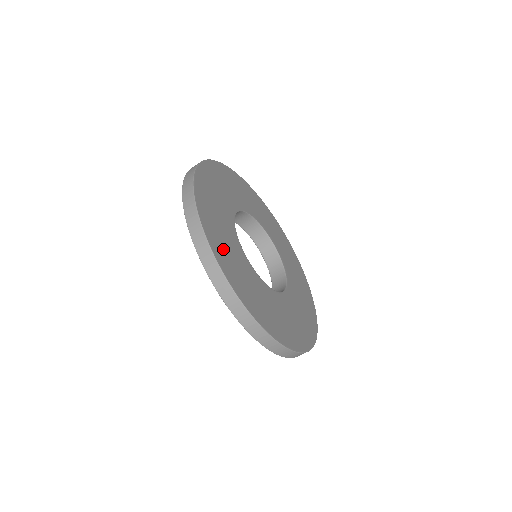
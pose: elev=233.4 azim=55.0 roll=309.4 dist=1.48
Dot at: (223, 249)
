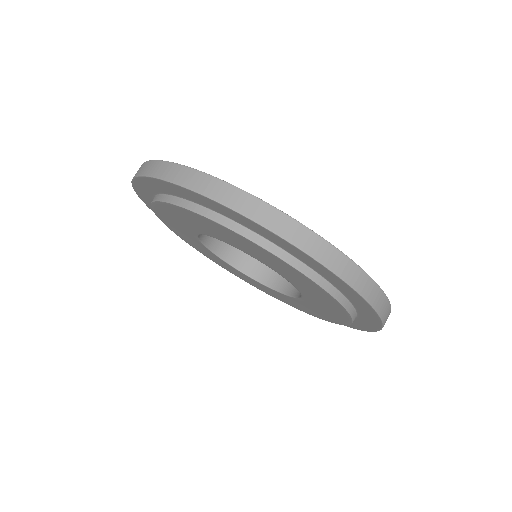
Dot at: occluded
